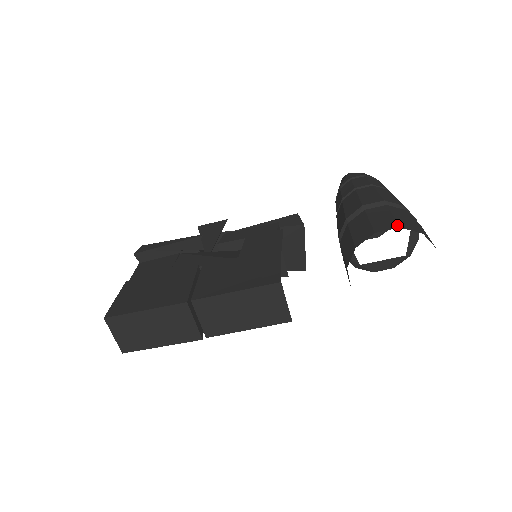
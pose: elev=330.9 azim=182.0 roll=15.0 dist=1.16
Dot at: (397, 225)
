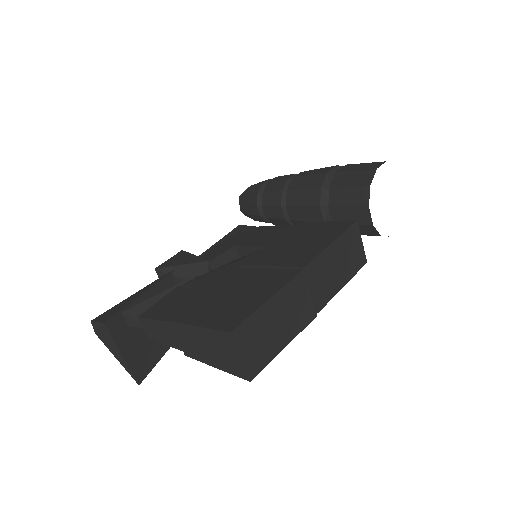
Dot at: (382, 162)
